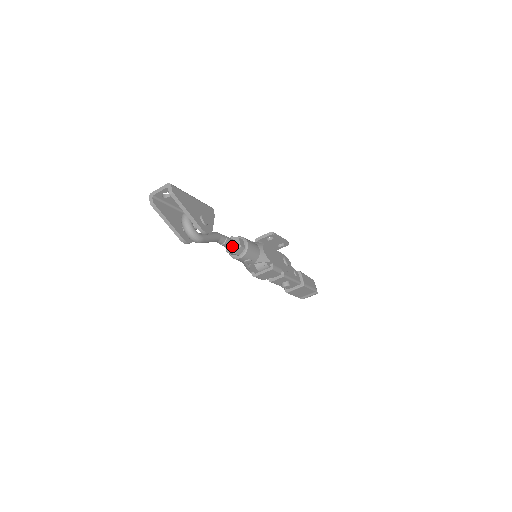
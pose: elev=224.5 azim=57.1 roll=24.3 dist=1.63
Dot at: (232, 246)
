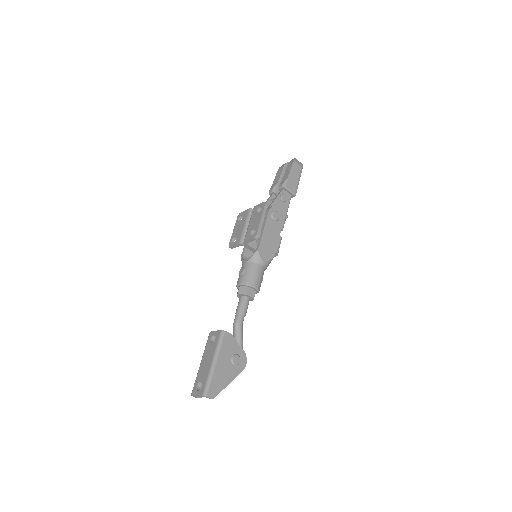
Dot at: (248, 304)
